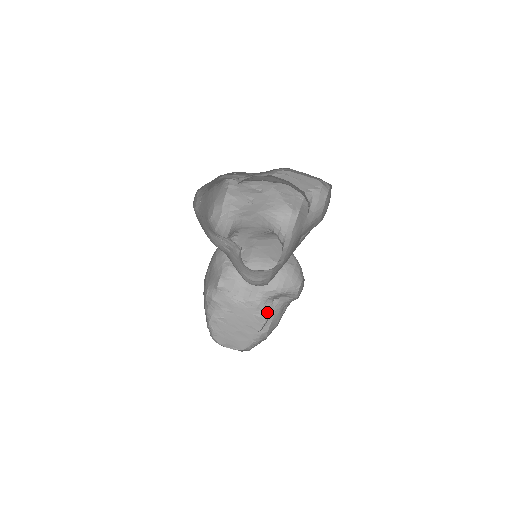
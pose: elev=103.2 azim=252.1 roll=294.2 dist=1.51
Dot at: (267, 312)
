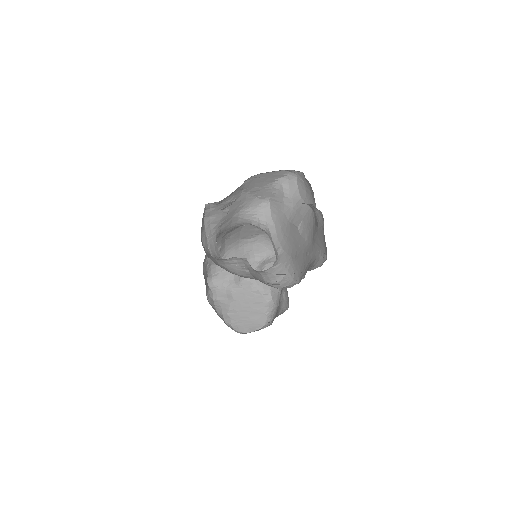
Dot at: (261, 283)
